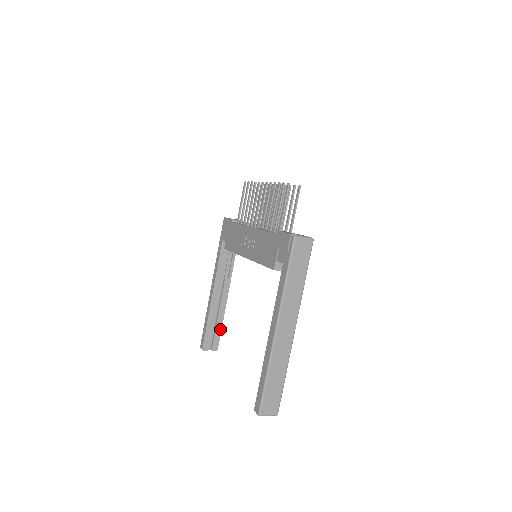
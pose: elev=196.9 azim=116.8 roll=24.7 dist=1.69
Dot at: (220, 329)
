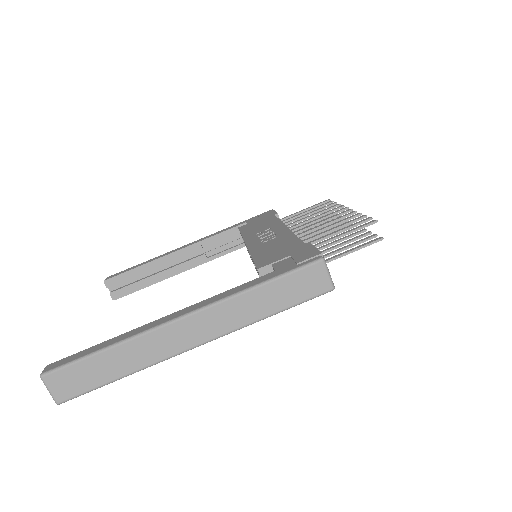
Dot at: (141, 287)
